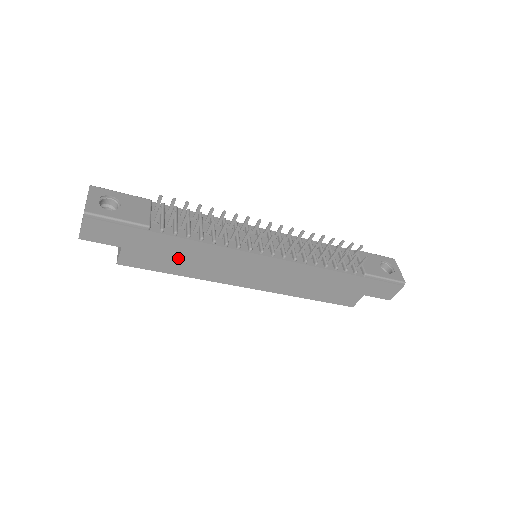
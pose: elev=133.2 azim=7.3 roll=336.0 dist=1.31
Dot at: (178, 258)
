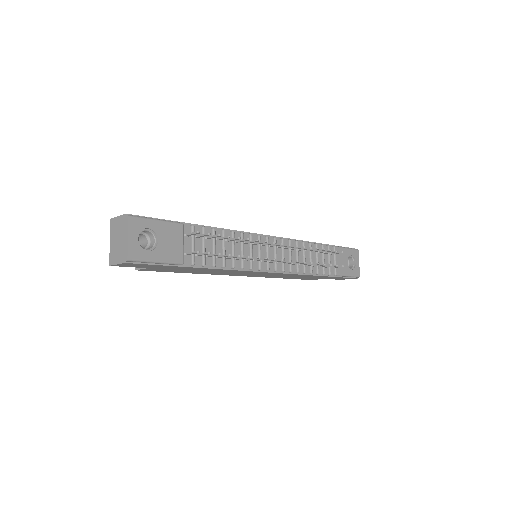
Dot at: (194, 271)
